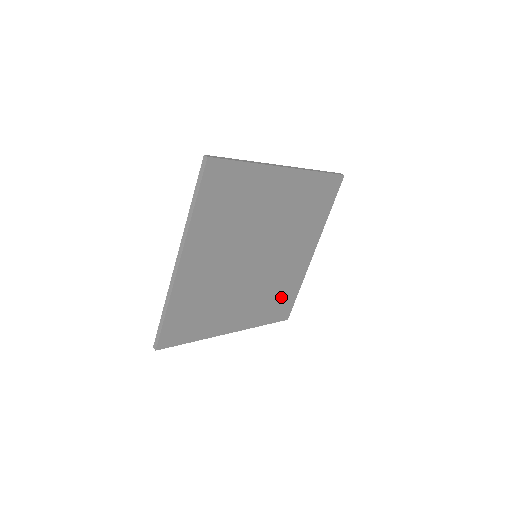
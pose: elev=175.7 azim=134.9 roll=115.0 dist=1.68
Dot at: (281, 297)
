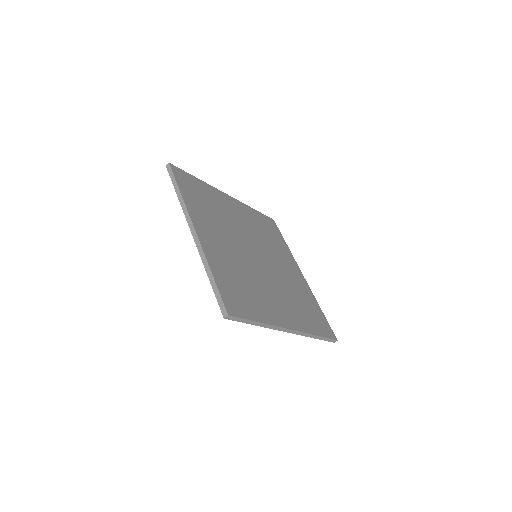
Dot at: (310, 309)
